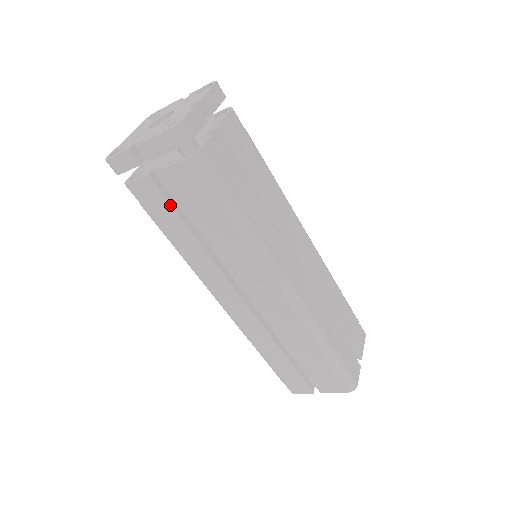
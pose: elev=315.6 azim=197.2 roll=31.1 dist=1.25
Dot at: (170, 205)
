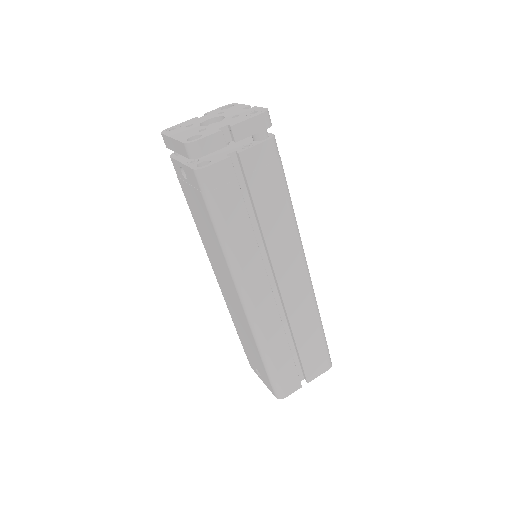
Dot at: (239, 187)
